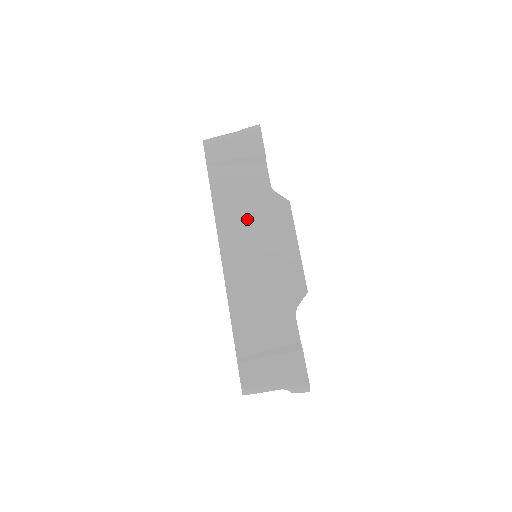
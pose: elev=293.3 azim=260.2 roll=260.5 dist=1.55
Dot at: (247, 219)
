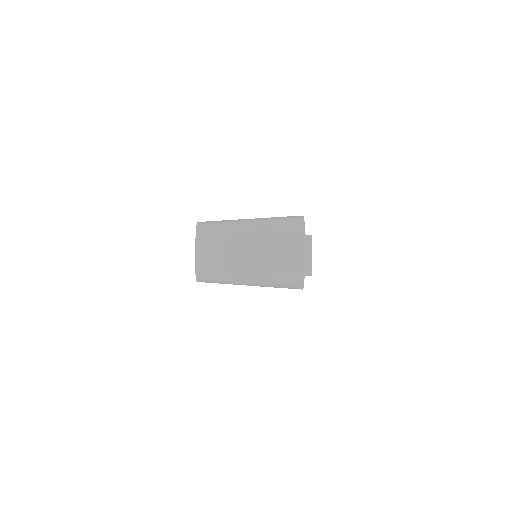
Dot at: occluded
